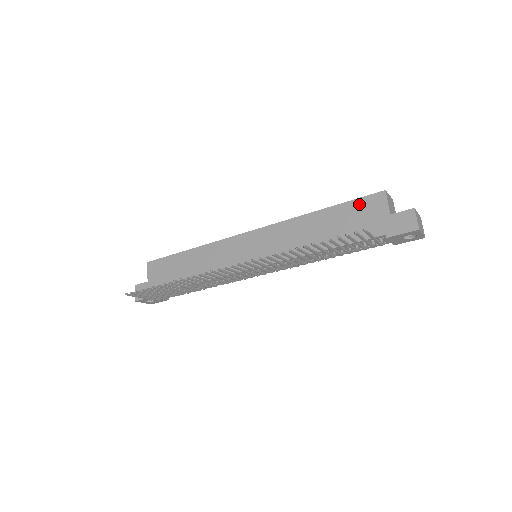
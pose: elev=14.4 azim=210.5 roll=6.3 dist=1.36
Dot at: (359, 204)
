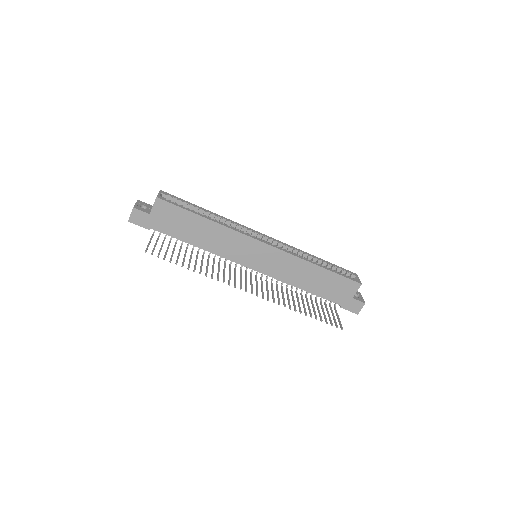
Dot at: (343, 281)
